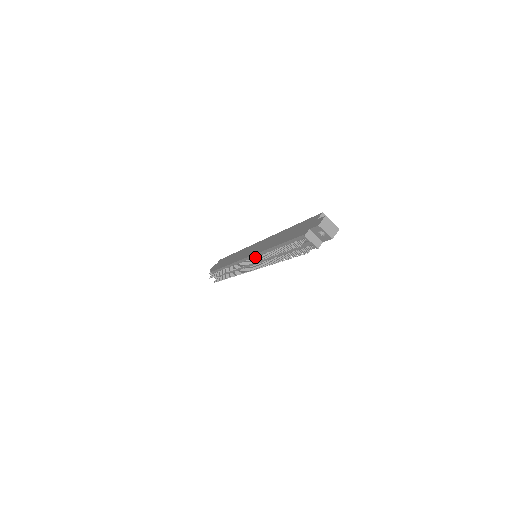
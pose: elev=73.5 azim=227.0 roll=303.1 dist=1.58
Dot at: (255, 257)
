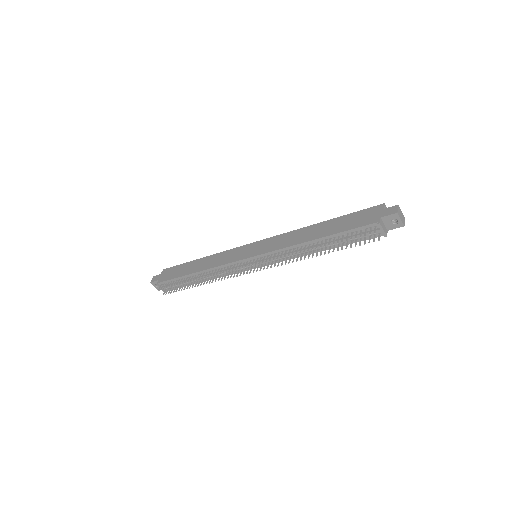
Dot at: (269, 255)
